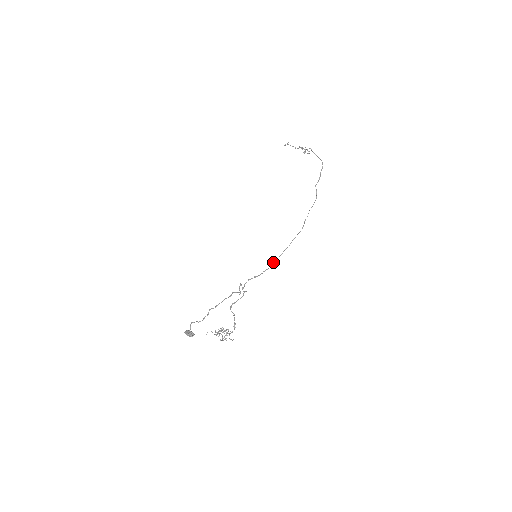
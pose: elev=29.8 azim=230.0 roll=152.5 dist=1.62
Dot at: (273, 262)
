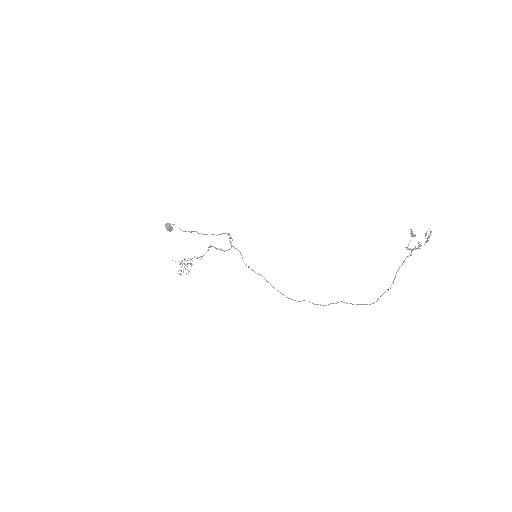
Dot at: occluded
